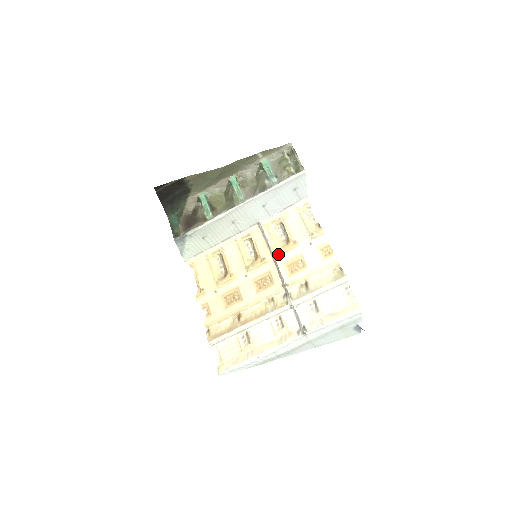
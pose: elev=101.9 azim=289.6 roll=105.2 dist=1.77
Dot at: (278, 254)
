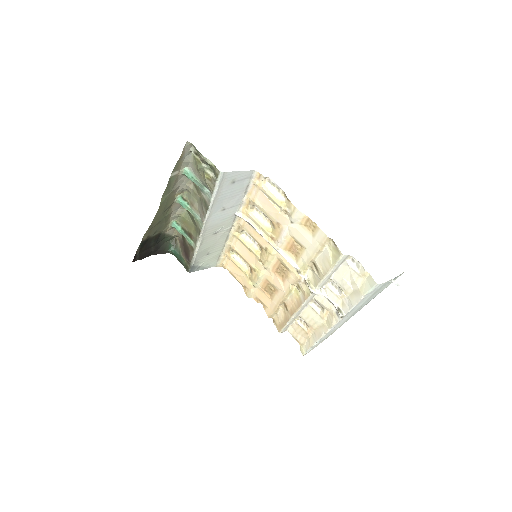
Dot at: (273, 241)
